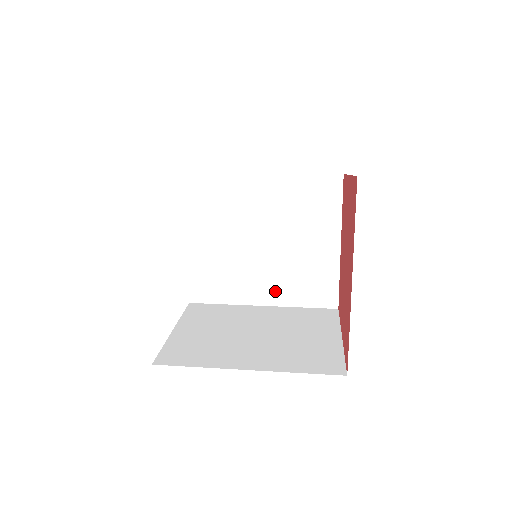
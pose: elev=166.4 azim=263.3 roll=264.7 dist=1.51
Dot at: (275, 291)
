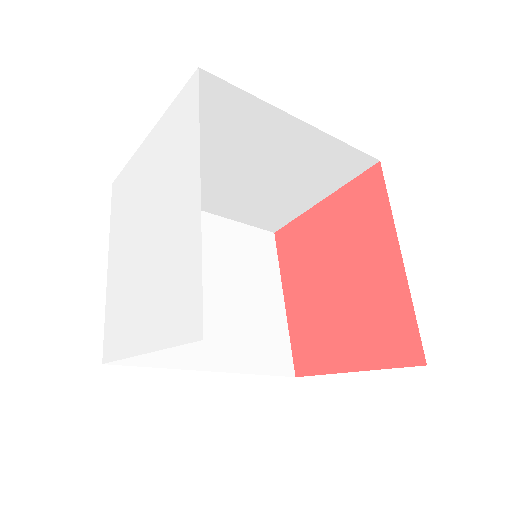
Dot at: (226, 350)
